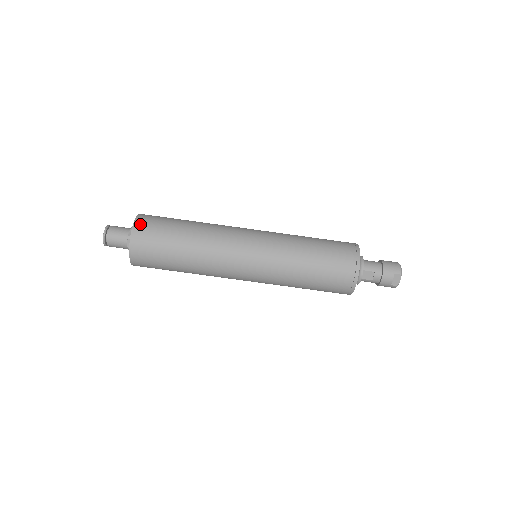
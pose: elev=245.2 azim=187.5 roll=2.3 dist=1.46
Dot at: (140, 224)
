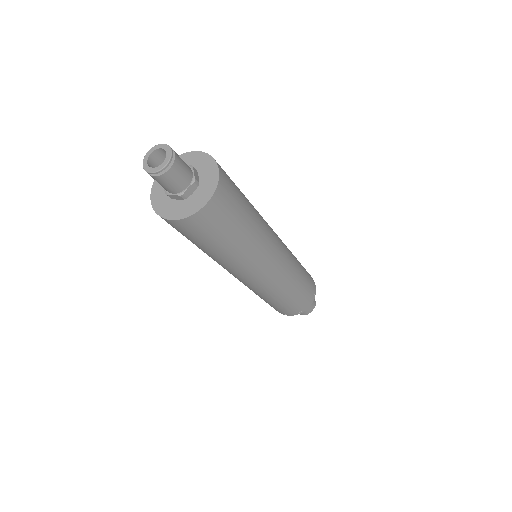
Dot at: (223, 174)
